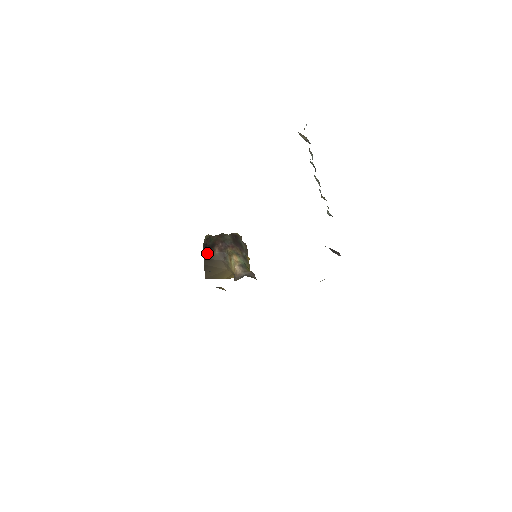
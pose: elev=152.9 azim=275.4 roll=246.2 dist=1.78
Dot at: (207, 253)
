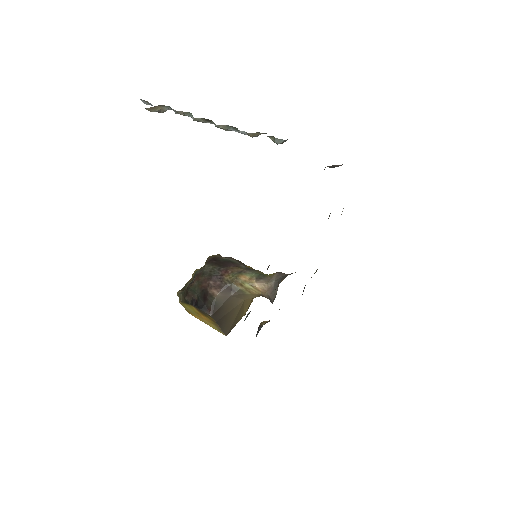
Dot at: (207, 306)
